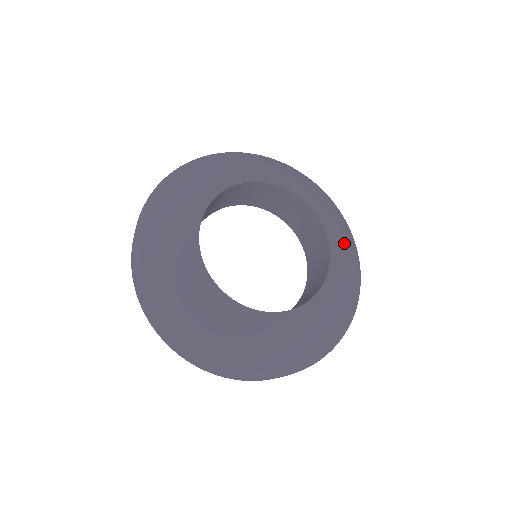
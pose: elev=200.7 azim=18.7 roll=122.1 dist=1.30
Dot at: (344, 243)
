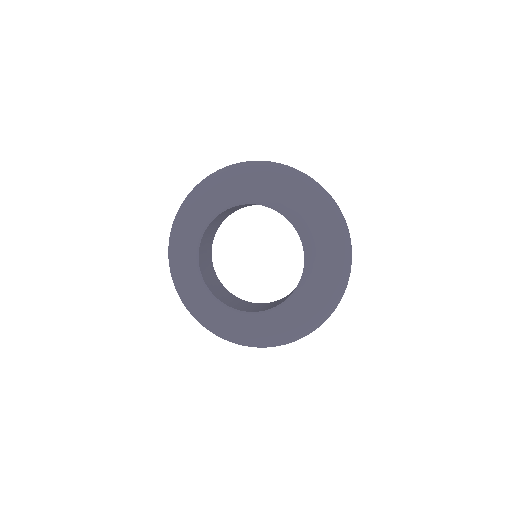
Dot at: (323, 280)
